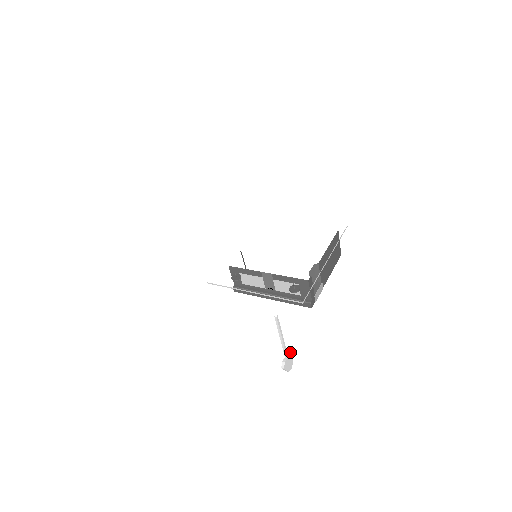
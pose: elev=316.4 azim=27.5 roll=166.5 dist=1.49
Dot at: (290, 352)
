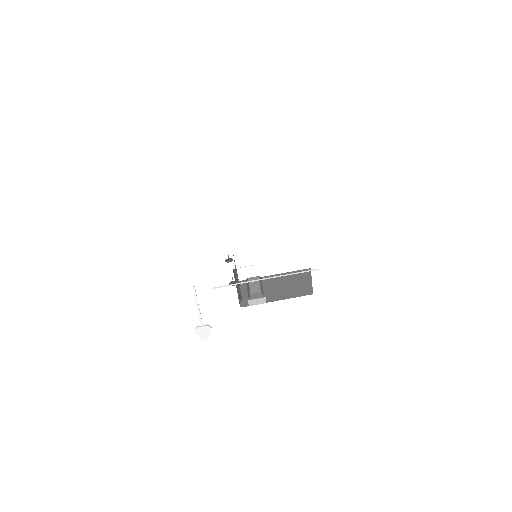
Dot at: (207, 325)
